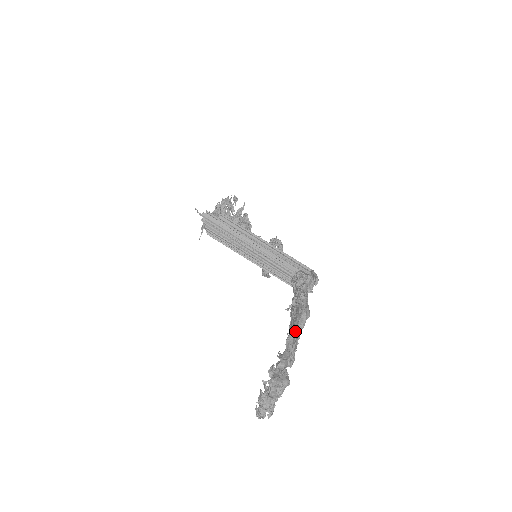
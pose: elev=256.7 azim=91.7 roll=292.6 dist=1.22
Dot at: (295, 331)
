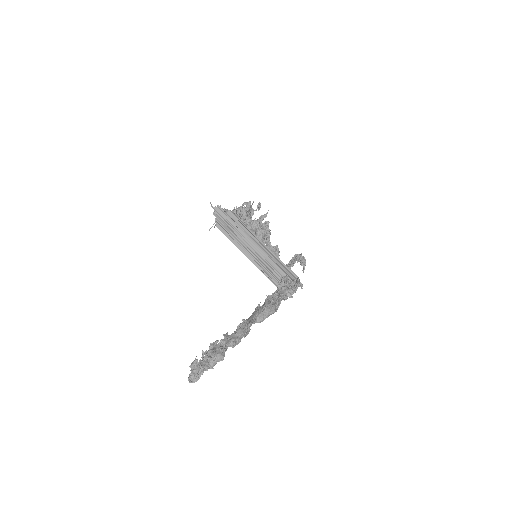
Dot at: (249, 319)
